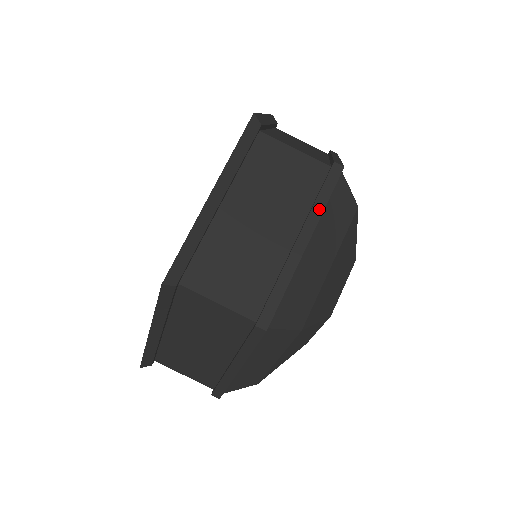
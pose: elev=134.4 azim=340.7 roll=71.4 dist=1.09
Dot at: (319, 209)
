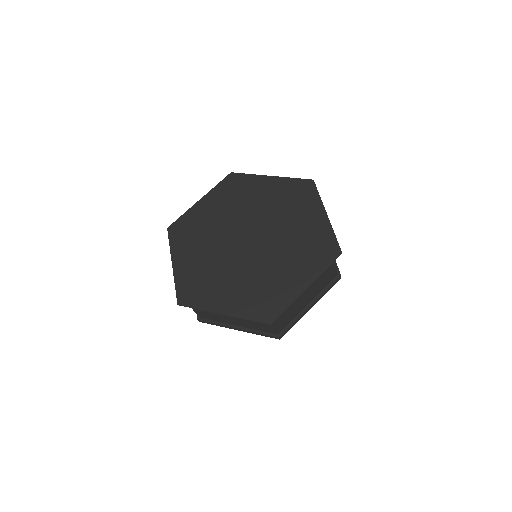
Dot at: occluded
